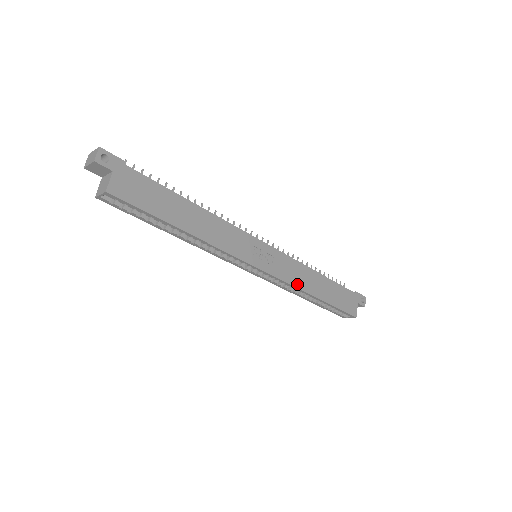
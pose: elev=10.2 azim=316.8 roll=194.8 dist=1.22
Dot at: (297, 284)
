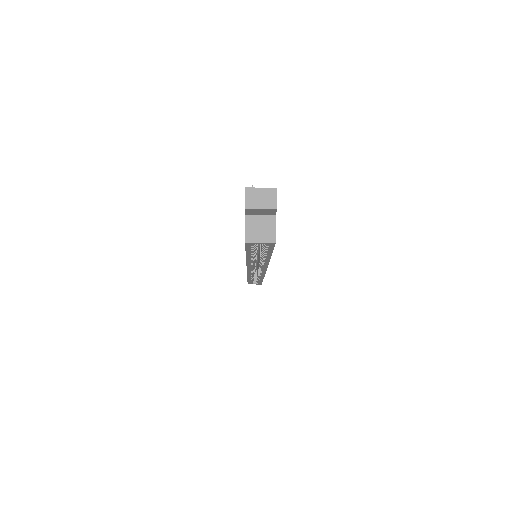
Dot at: occluded
